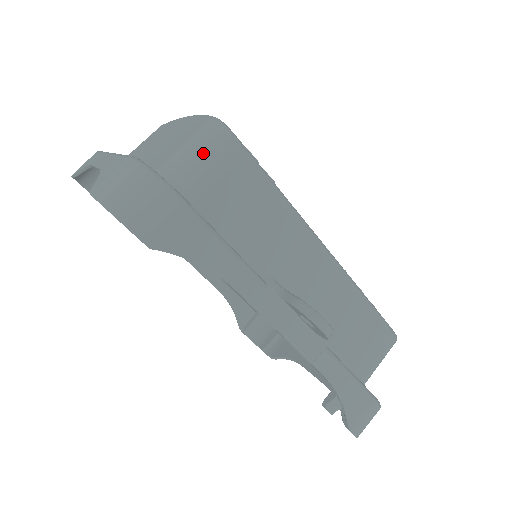
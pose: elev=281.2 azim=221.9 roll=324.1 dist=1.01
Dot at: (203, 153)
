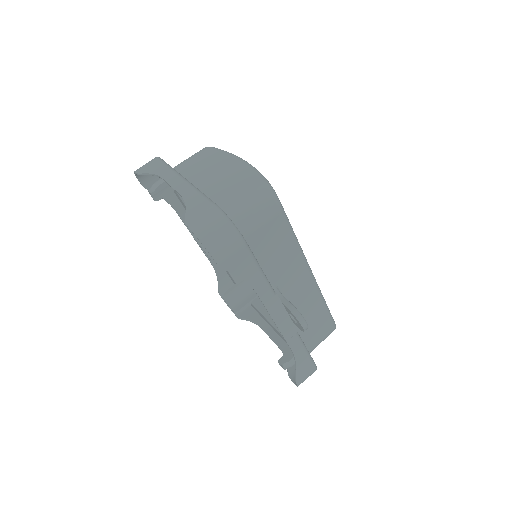
Dot at: (258, 208)
